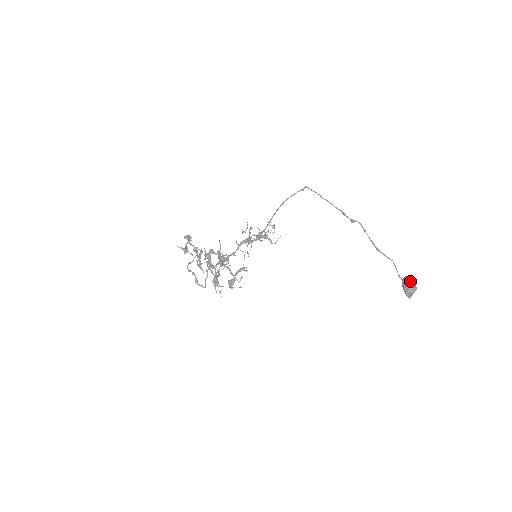
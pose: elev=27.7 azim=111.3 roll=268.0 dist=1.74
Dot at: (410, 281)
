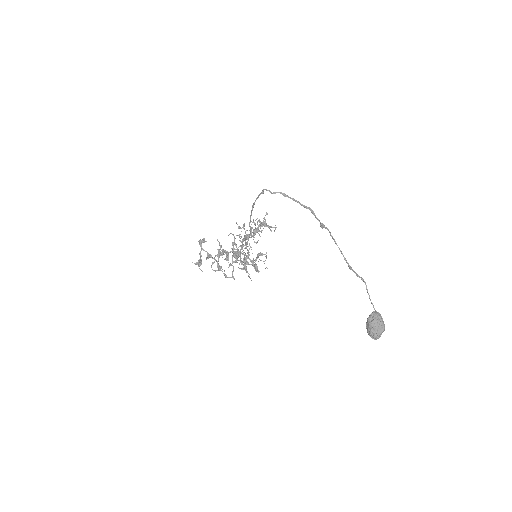
Dot at: (371, 326)
